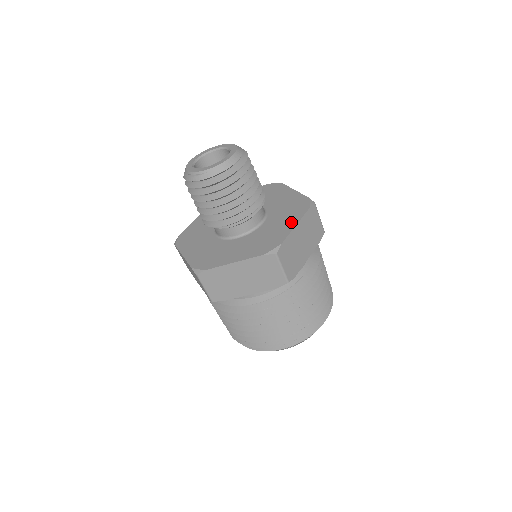
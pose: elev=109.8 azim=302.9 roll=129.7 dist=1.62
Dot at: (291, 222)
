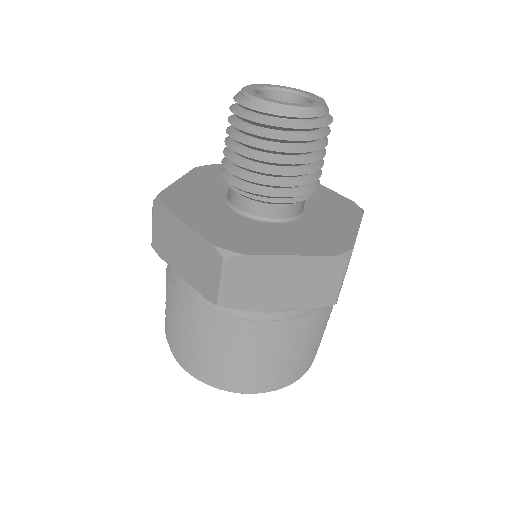
Dot at: (293, 248)
